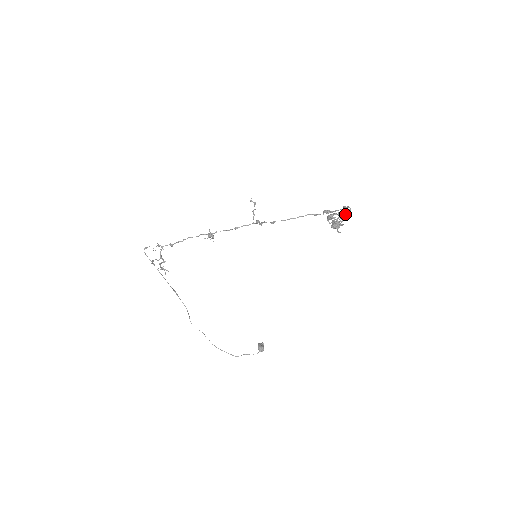
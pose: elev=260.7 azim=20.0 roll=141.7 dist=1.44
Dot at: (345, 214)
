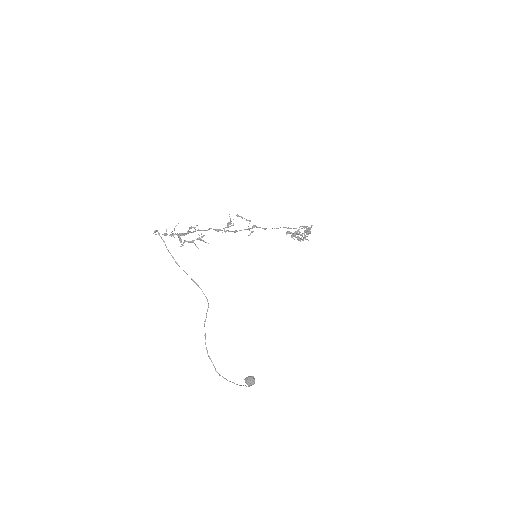
Dot at: (308, 228)
